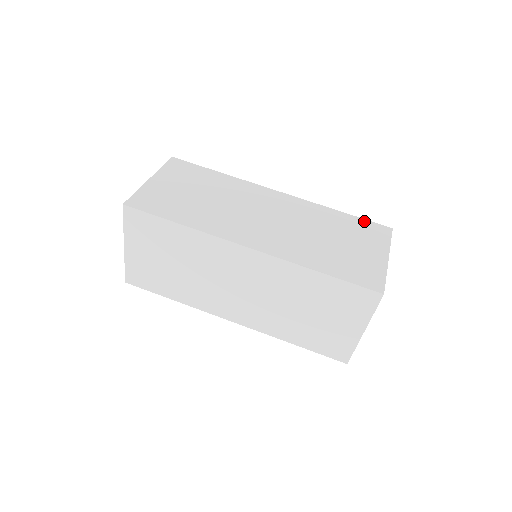
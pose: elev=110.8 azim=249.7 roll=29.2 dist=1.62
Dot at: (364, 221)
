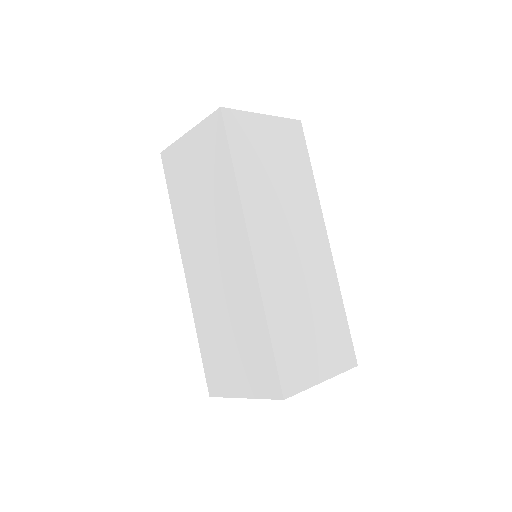
Dot at: (348, 335)
